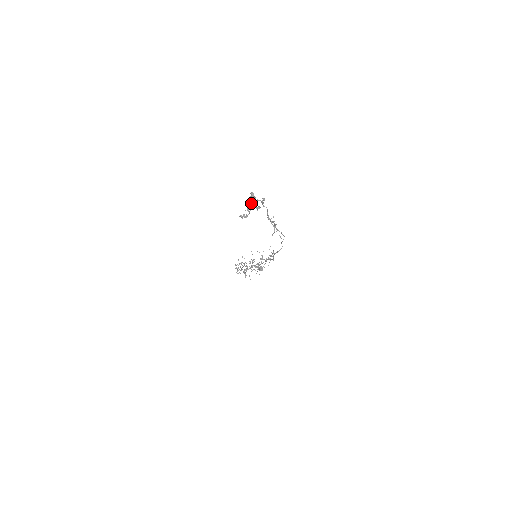
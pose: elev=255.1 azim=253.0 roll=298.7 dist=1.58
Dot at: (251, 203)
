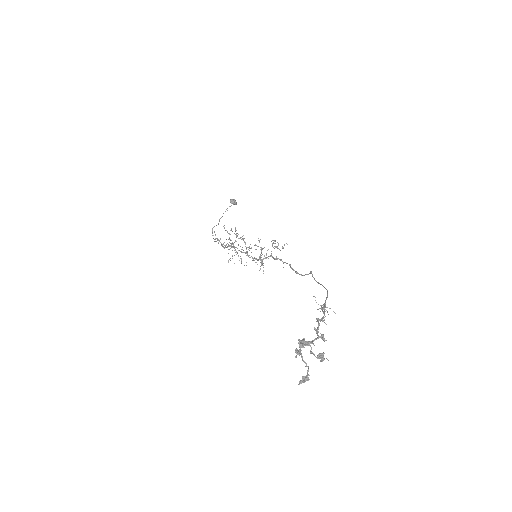
Dot at: occluded
